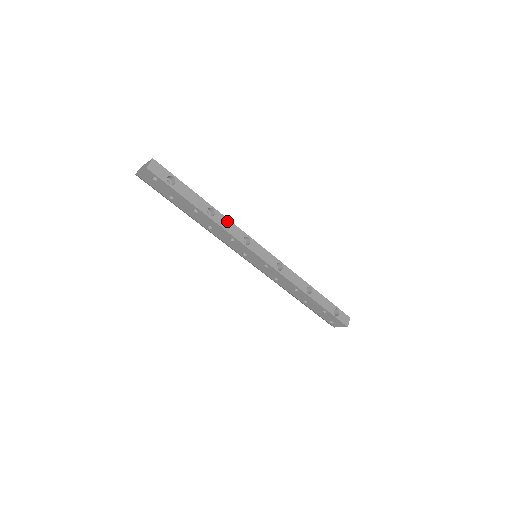
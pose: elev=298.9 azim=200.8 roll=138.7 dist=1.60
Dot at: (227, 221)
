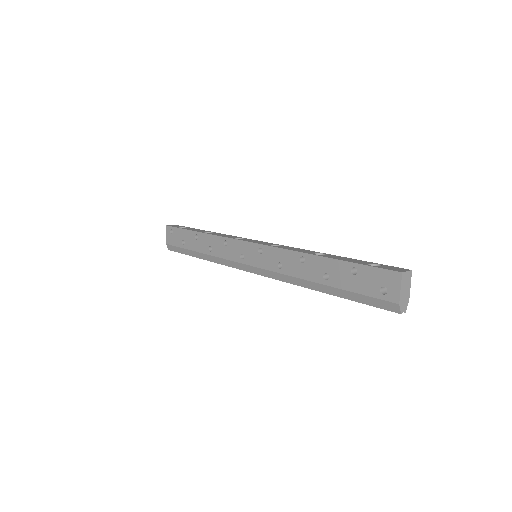
Dot at: occluded
